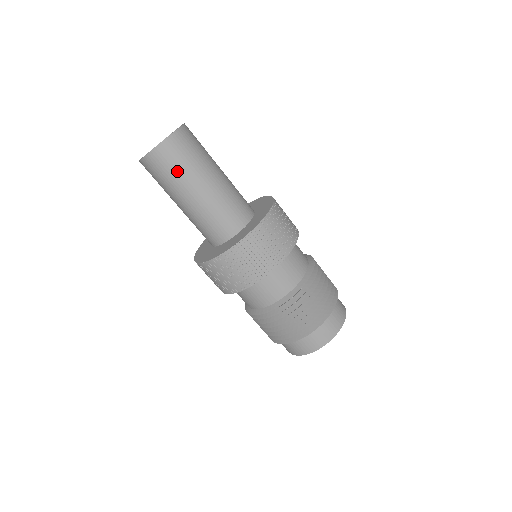
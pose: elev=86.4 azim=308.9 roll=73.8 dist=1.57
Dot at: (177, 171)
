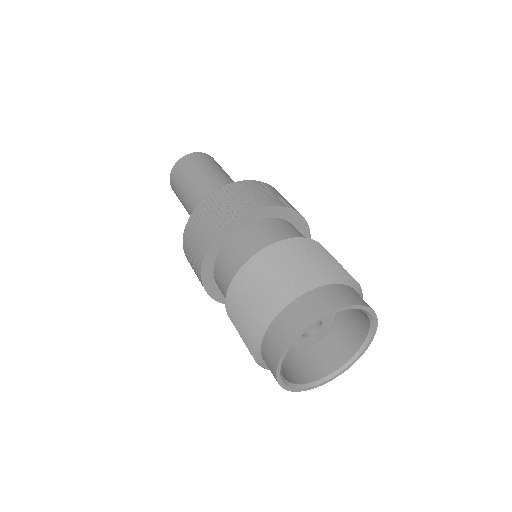
Dot at: (193, 168)
